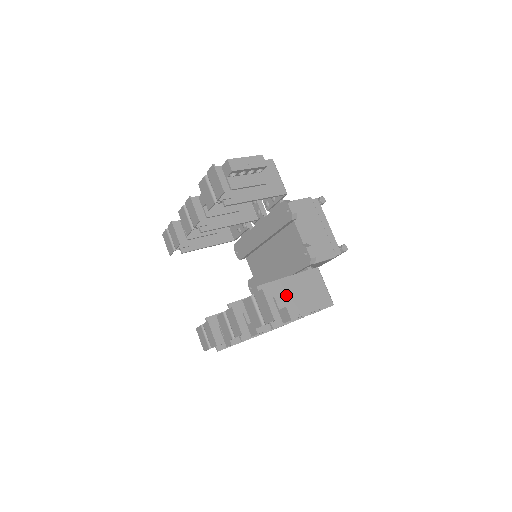
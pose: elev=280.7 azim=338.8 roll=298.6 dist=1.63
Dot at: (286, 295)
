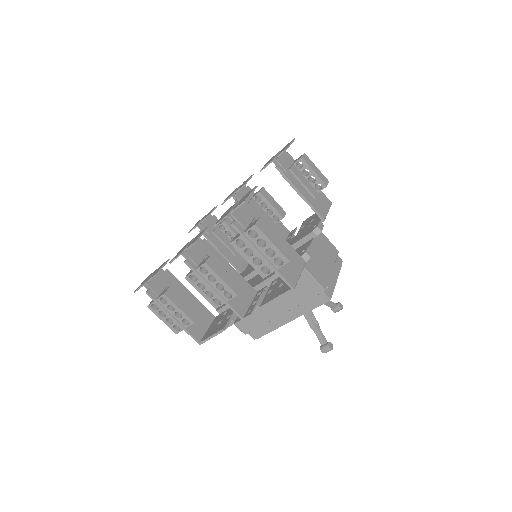
Dot at: occluded
